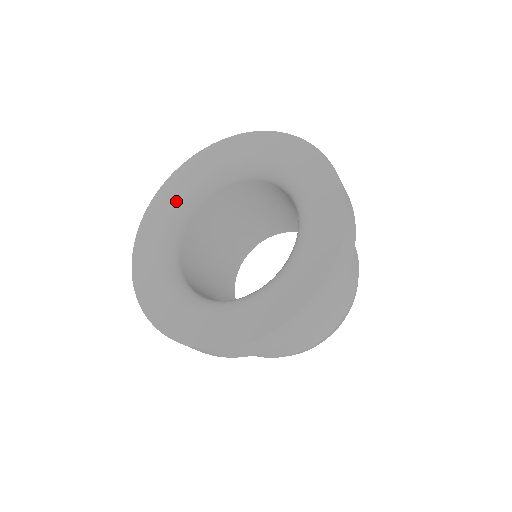
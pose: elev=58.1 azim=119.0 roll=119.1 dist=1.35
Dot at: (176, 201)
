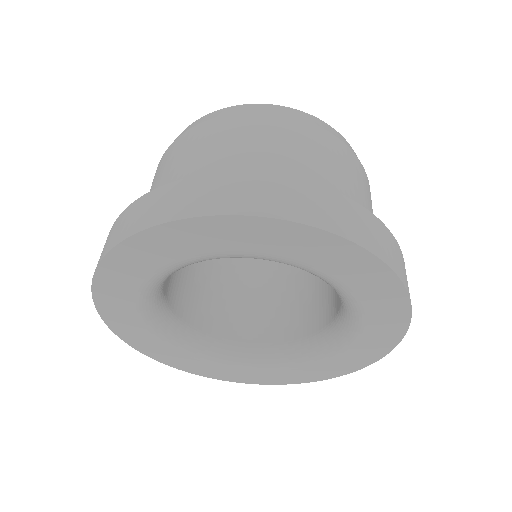
Dot at: (143, 287)
